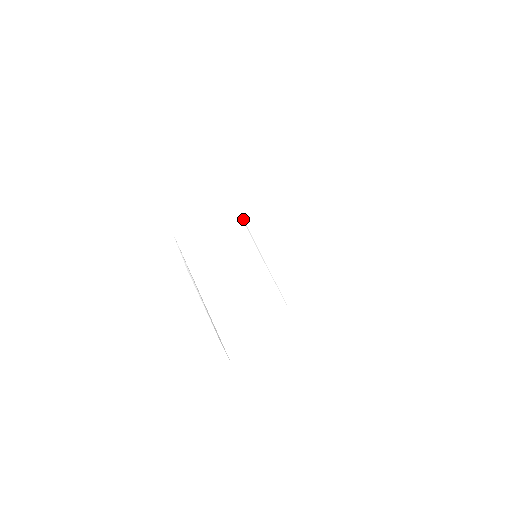
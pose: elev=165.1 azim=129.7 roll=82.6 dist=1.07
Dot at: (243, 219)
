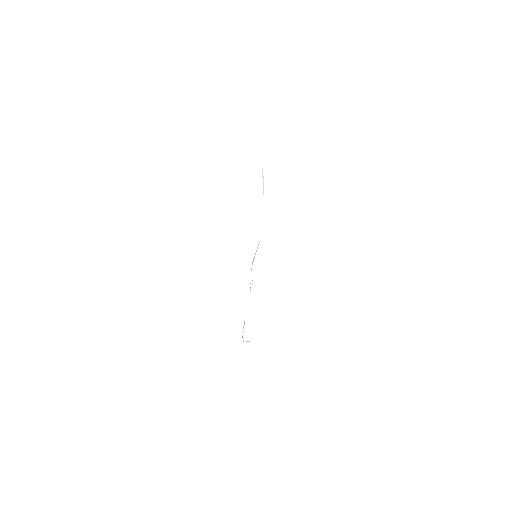
Dot at: occluded
